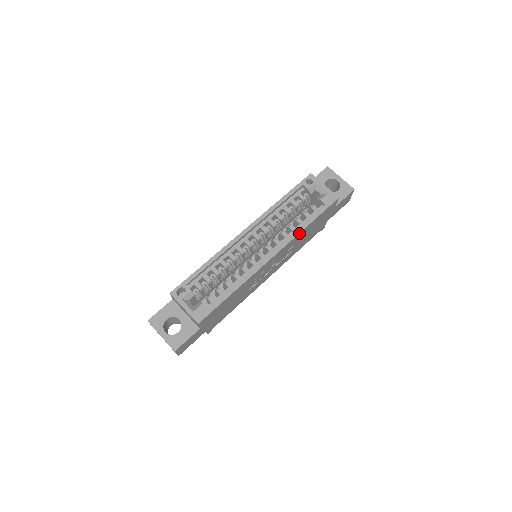
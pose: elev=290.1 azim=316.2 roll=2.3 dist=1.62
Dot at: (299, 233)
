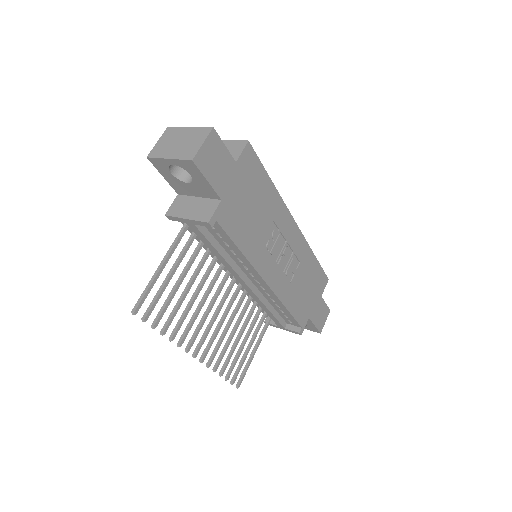
Dot at: (309, 248)
